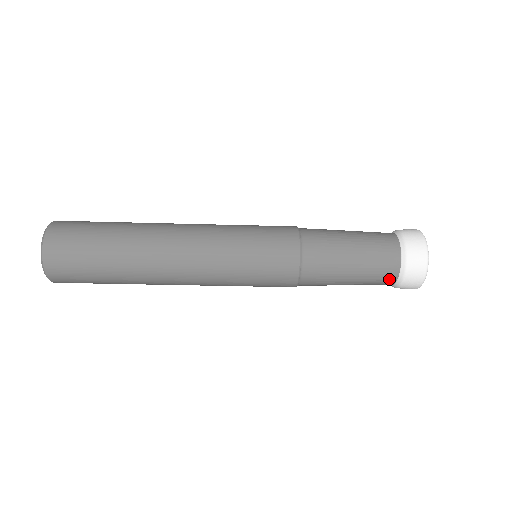
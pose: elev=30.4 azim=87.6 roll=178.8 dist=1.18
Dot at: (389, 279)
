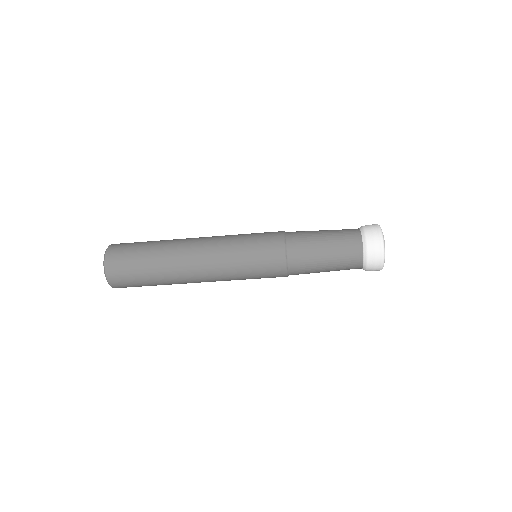
Dot at: (356, 268)
